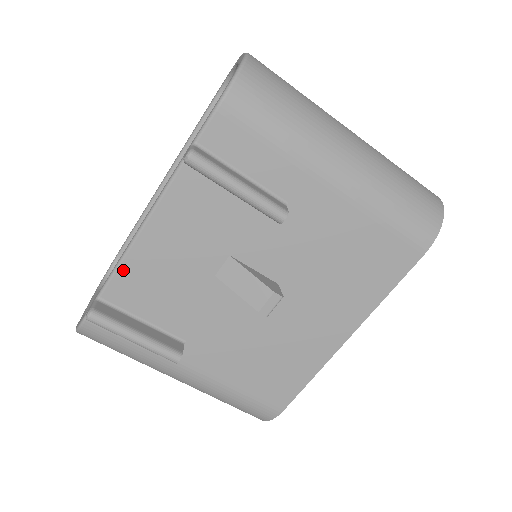
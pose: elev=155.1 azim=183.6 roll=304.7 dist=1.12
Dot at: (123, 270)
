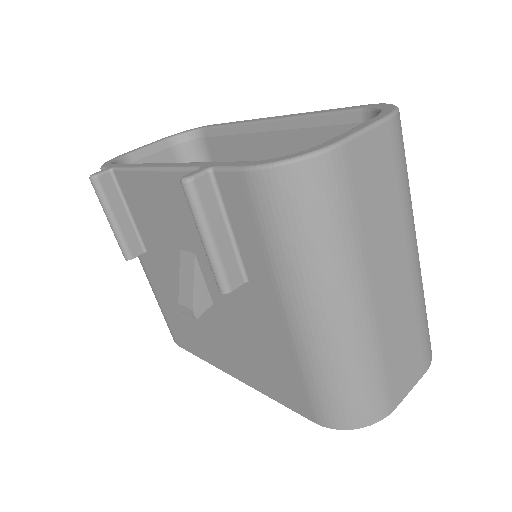
Dot at: (132, 175)
